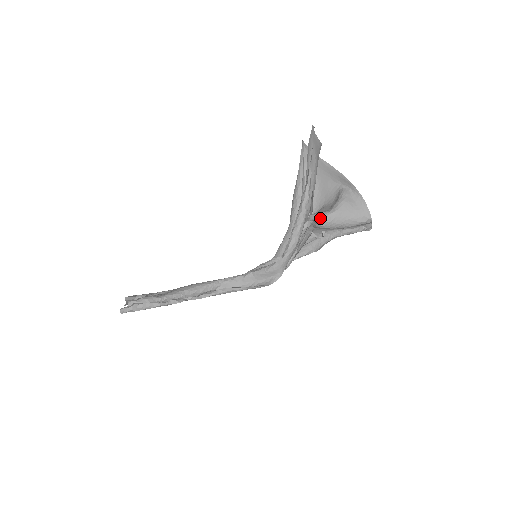
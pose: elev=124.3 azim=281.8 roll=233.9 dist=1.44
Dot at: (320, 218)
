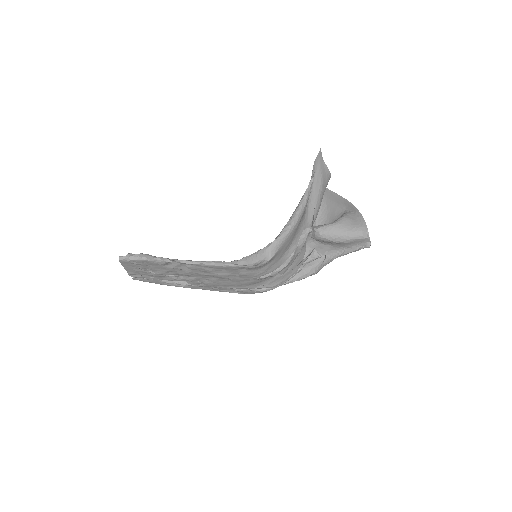
Dot at: (319, 227)
